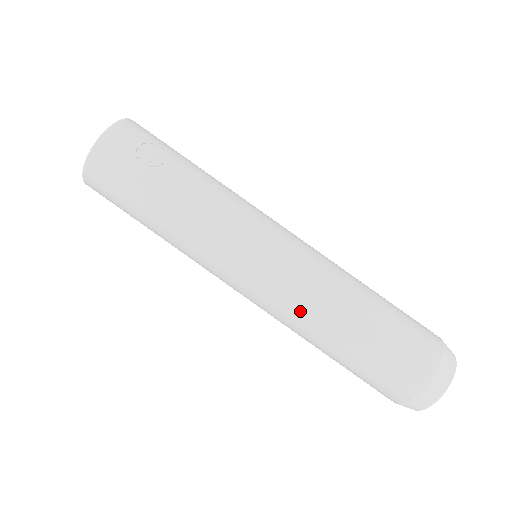
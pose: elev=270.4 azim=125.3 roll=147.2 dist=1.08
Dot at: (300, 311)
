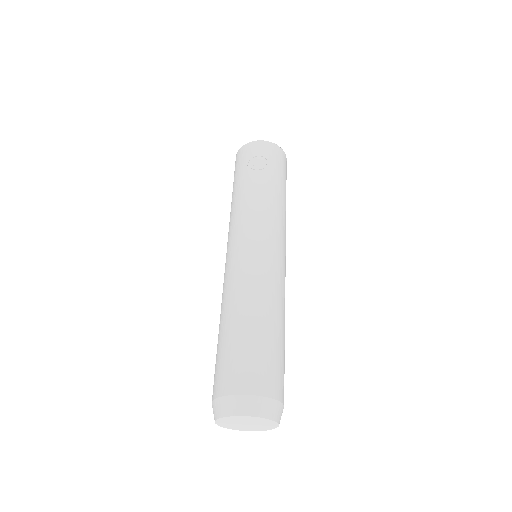
Dot at: (225, 290)
